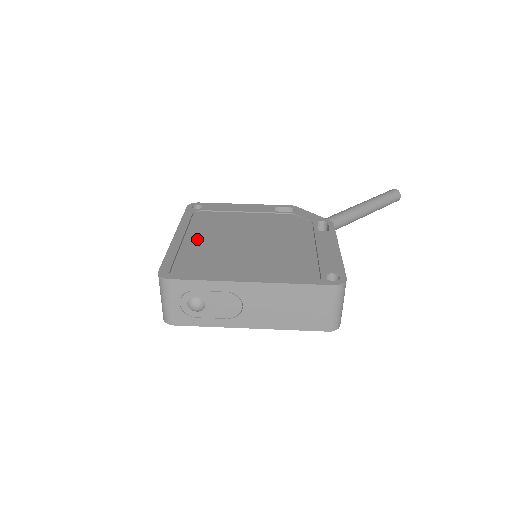
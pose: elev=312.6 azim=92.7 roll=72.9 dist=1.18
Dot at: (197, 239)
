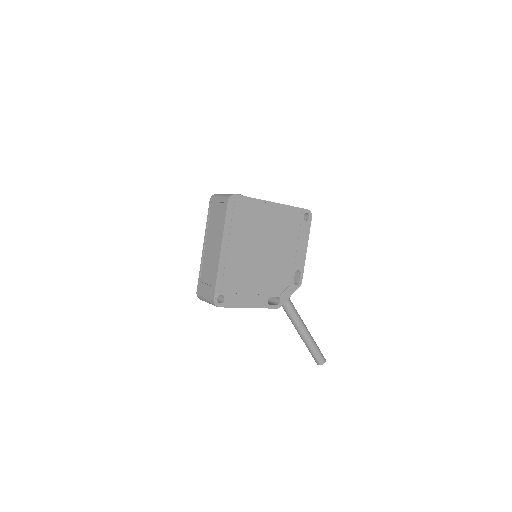
Dot at: occluded
